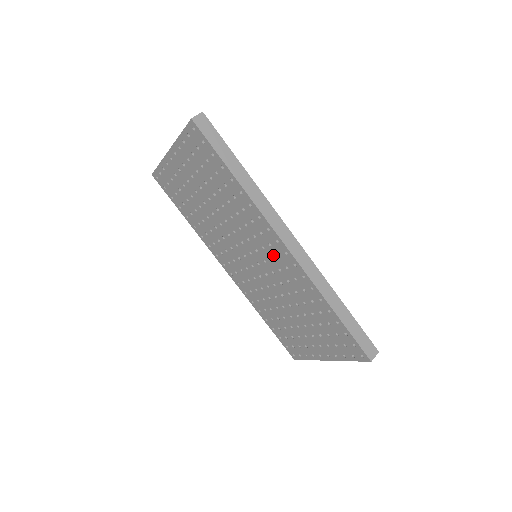
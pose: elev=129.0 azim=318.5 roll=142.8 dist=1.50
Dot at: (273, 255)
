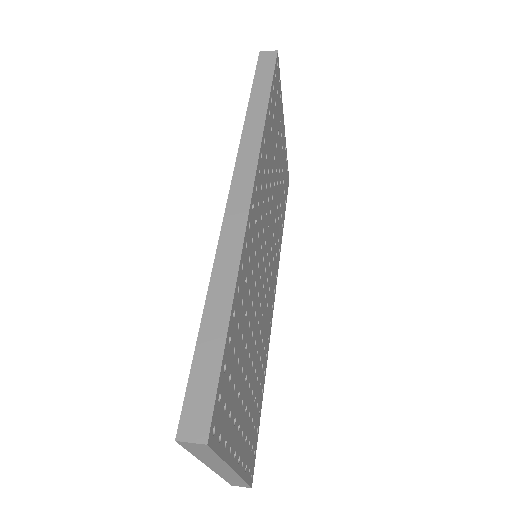
Dot at: occluded
